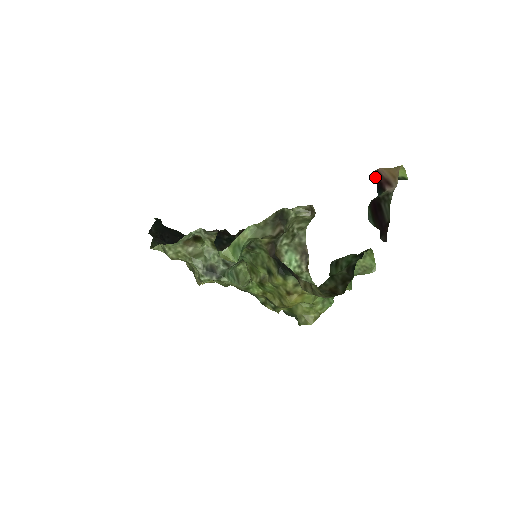
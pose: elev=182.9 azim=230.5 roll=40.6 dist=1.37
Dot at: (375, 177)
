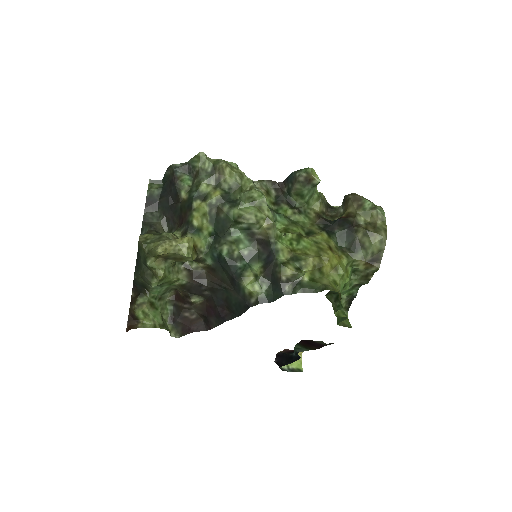
Dot at: (279, 355)
